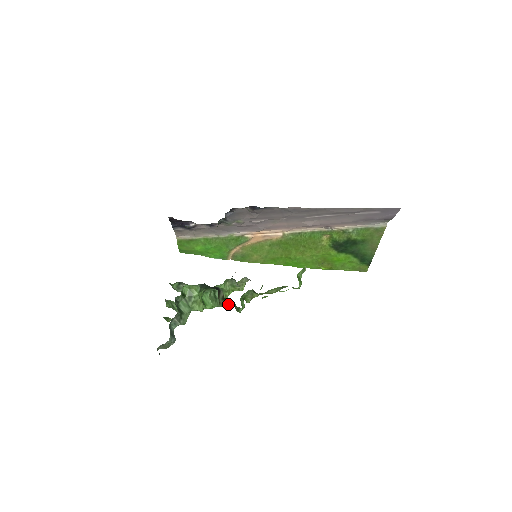
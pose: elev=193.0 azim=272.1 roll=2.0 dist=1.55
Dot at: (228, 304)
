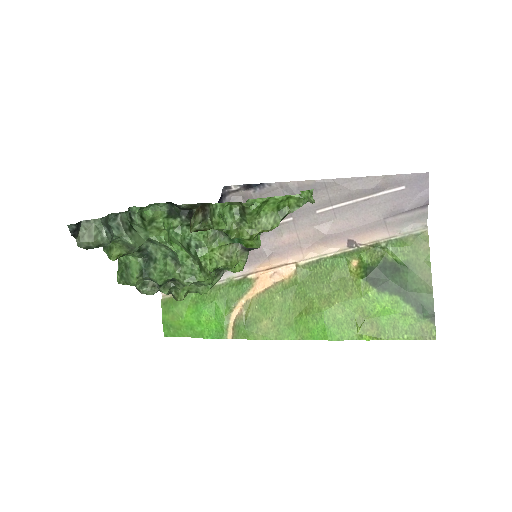
Dot at: (202, 223)
